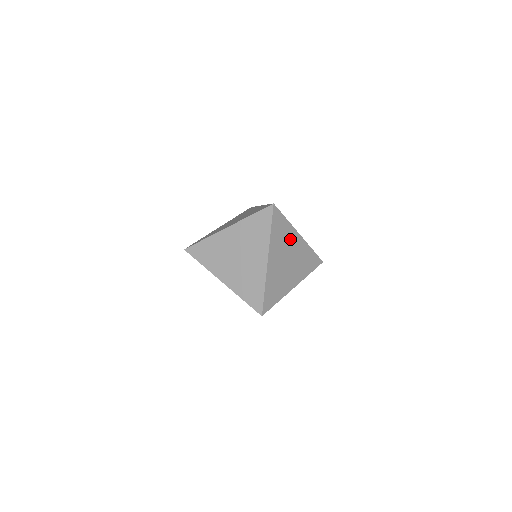
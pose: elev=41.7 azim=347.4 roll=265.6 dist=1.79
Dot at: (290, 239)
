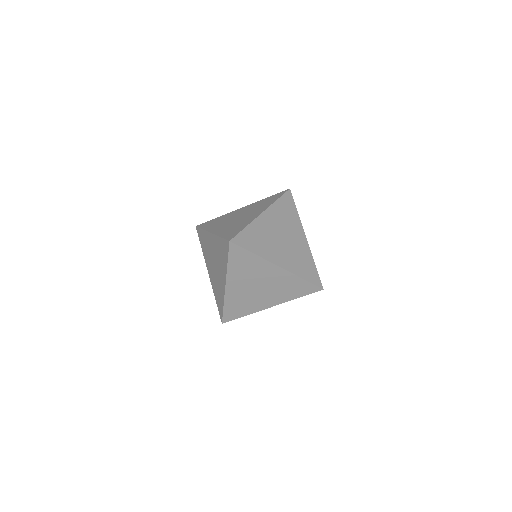
Dot at: (261, 270)
